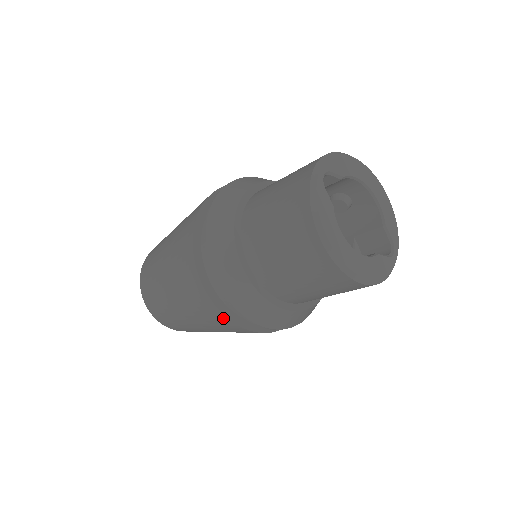
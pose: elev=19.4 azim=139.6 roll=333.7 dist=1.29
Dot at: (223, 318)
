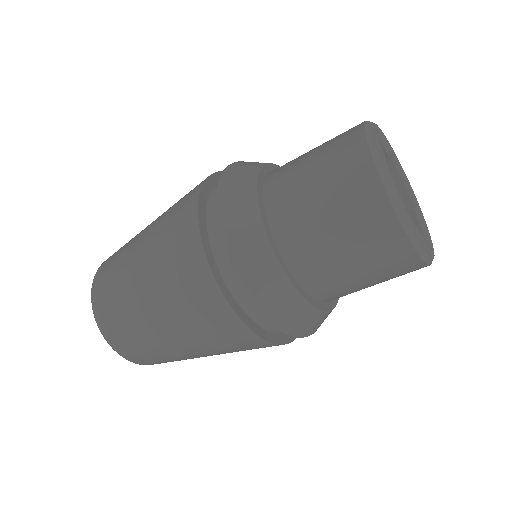
Dot at: (209, 284)
